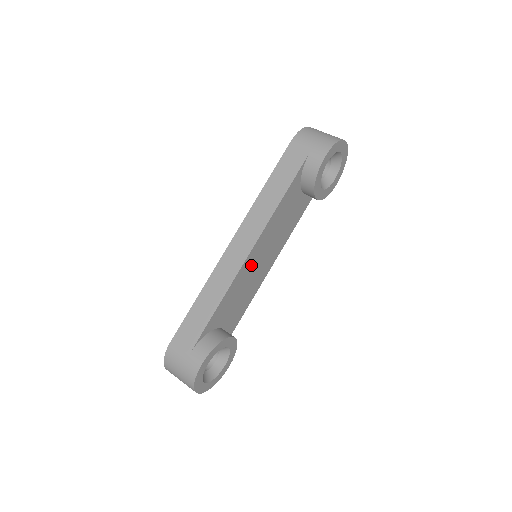
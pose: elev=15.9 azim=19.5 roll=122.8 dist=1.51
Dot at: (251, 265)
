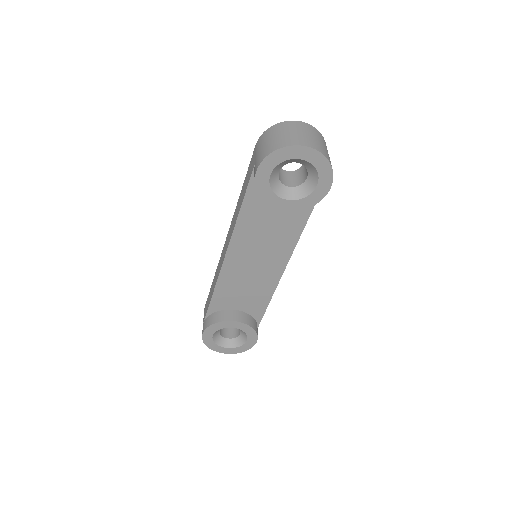
Dot at: (239, 266)
